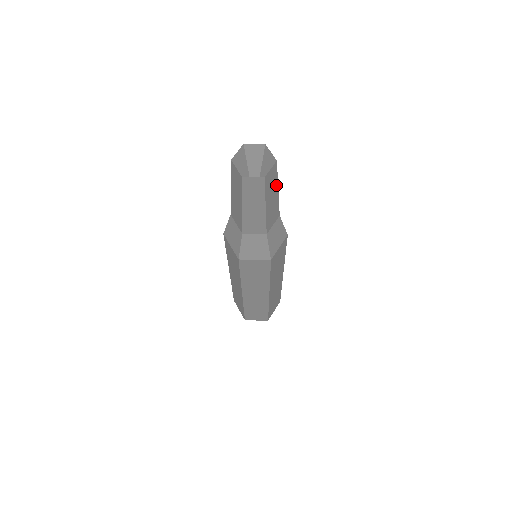
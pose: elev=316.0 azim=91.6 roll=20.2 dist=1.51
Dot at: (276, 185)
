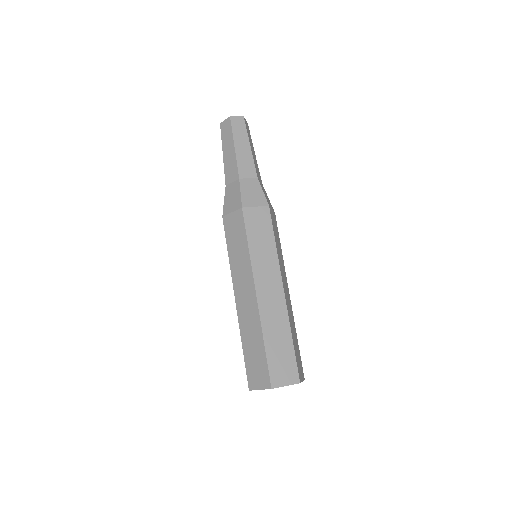
Dot at: (252, 144)
